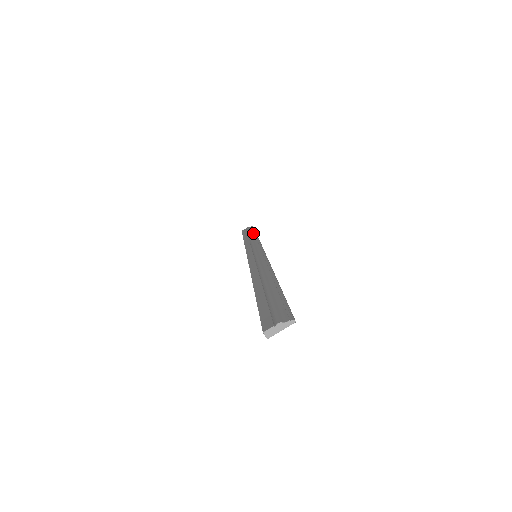
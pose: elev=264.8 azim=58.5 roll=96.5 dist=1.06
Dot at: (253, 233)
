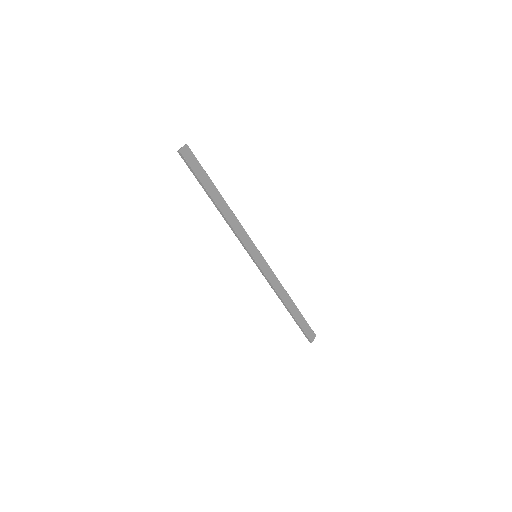
Dot at: (296, 310)
